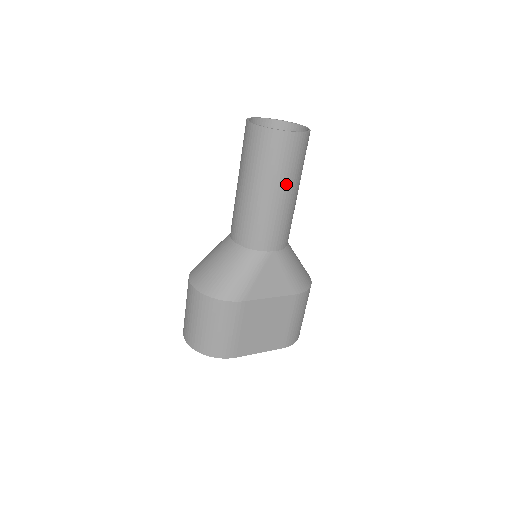
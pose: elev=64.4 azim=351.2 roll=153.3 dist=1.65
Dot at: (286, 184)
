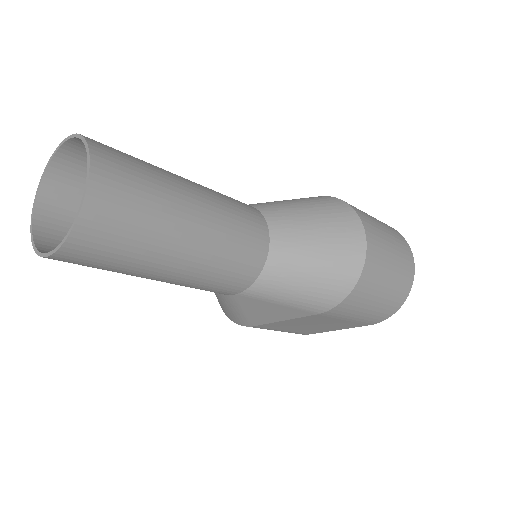
Dot at: (143, 273)
